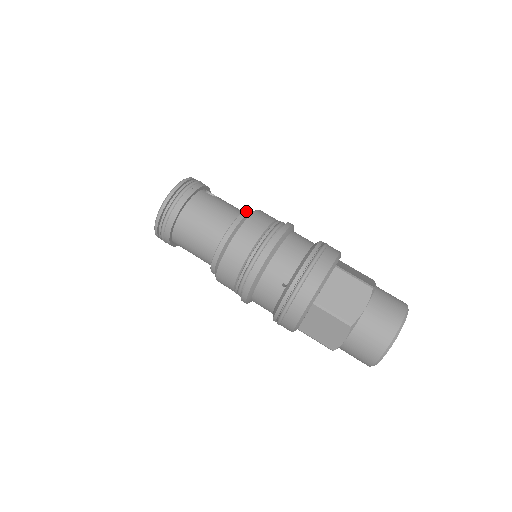
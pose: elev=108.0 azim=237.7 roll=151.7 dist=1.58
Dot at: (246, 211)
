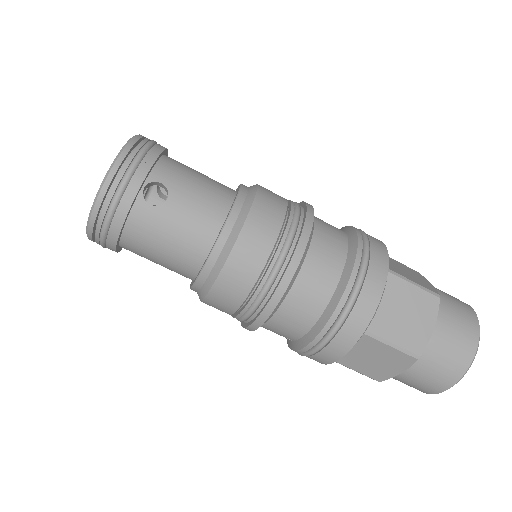
Dot at: (218, 244)
